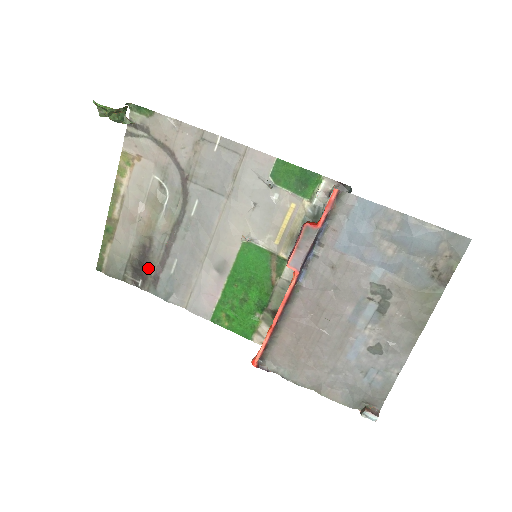
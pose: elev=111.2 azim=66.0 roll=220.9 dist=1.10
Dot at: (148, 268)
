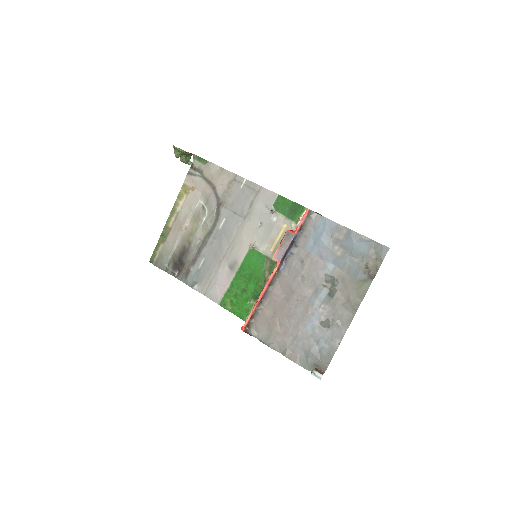
Dot at: (184, 263)
